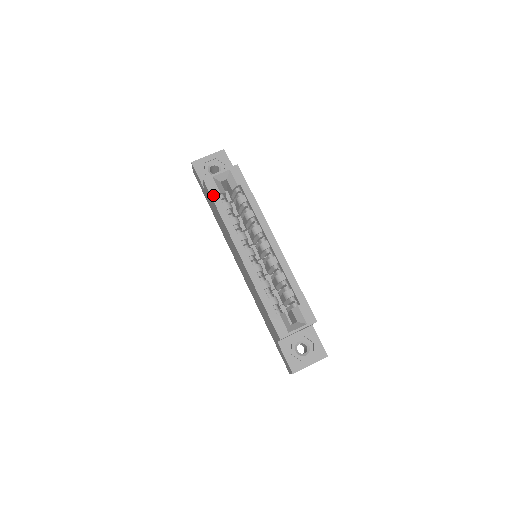
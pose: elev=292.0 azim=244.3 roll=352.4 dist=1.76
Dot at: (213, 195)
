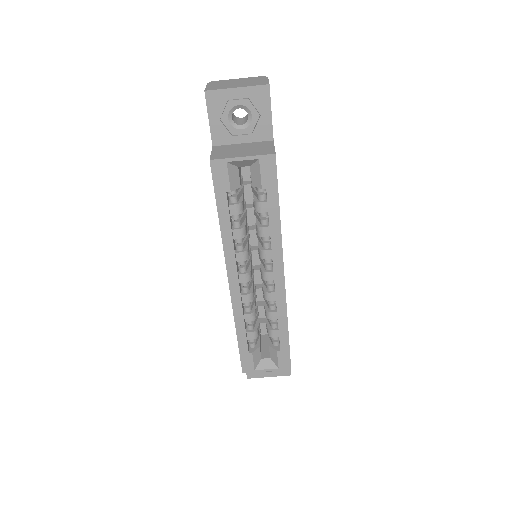
Dot at: (218, 192)
